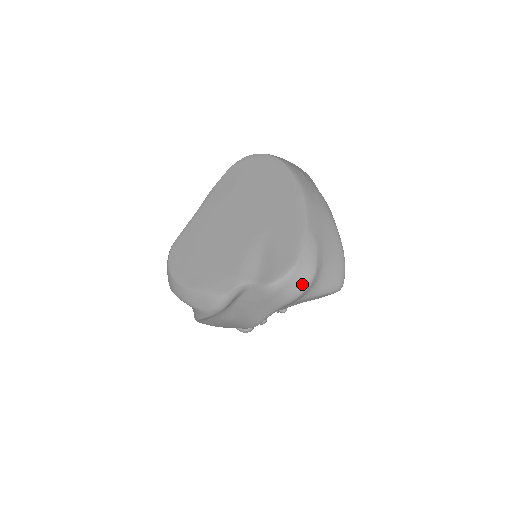
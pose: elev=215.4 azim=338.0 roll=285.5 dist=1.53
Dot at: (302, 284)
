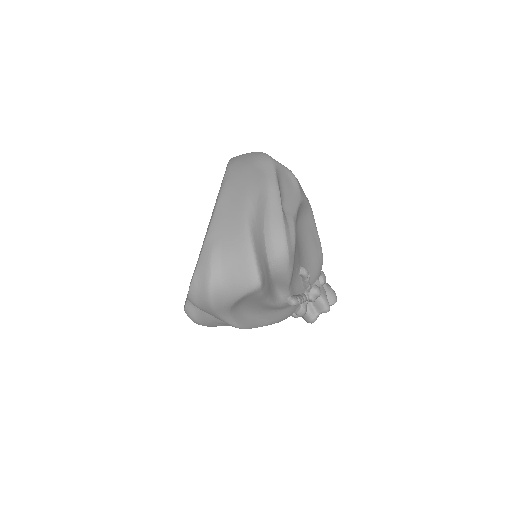
Dot at: (204, 293)
